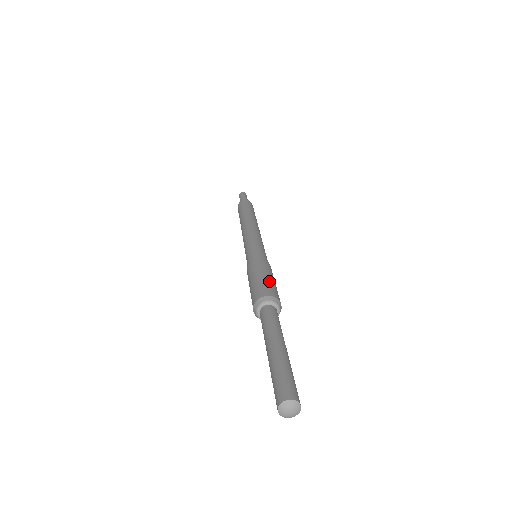
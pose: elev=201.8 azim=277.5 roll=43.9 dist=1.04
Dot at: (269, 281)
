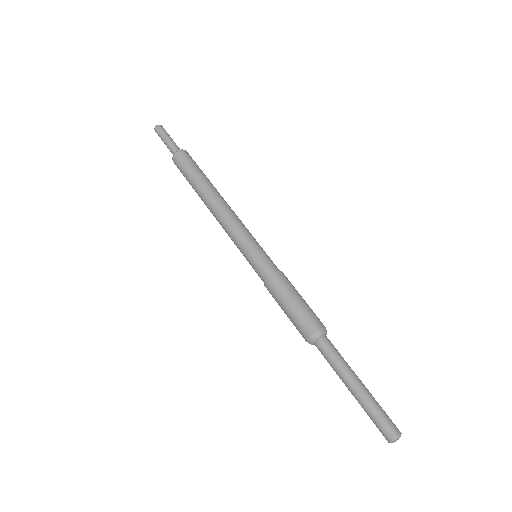
Dot at: (307, 306)
